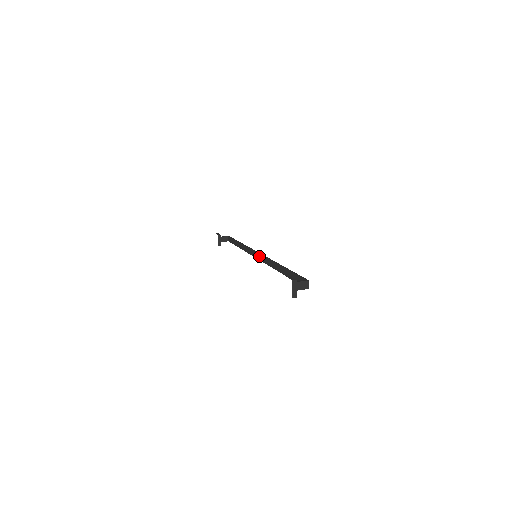
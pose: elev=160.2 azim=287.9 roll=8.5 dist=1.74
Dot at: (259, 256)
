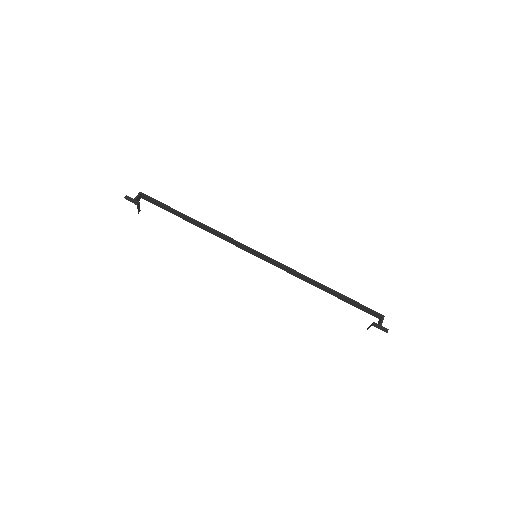
Dot at: (263, 258)
